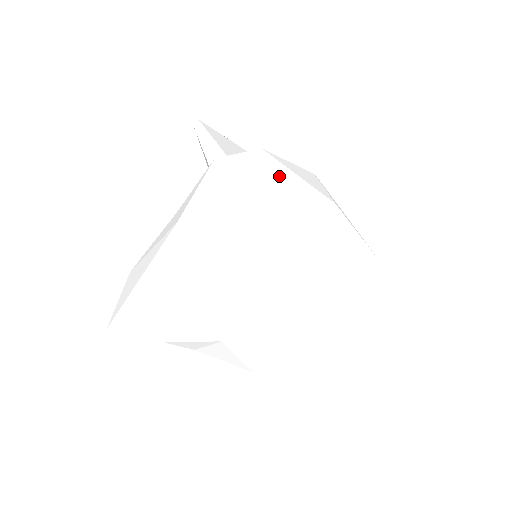
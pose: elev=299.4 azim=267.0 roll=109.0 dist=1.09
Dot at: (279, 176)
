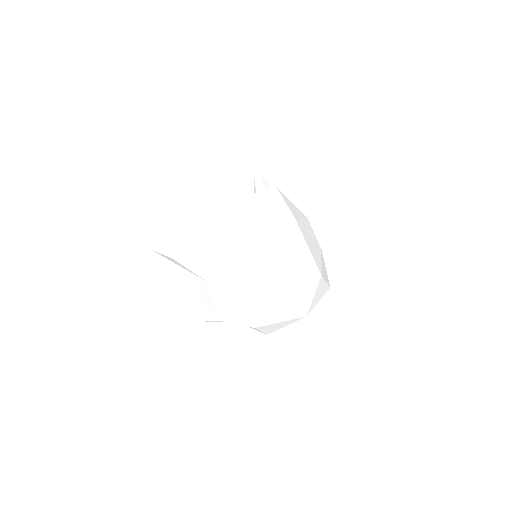
Dot at: (274, 198)
